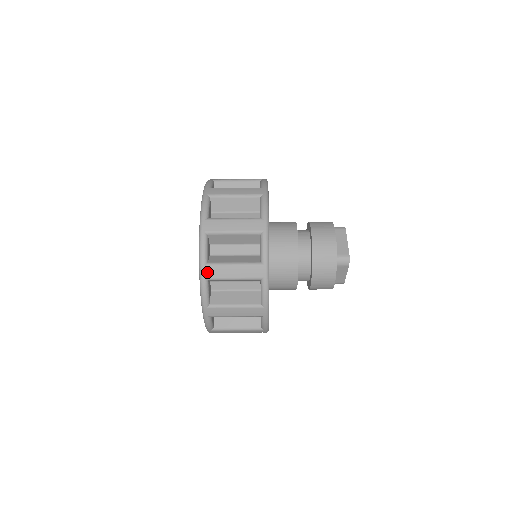
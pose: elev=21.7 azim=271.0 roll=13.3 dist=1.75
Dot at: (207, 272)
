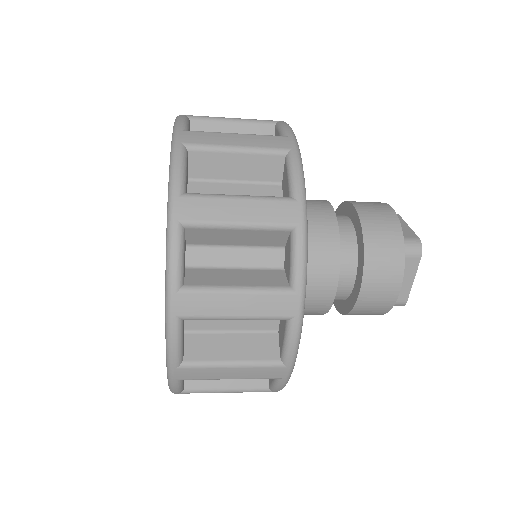
Dot at: (183, 393)
